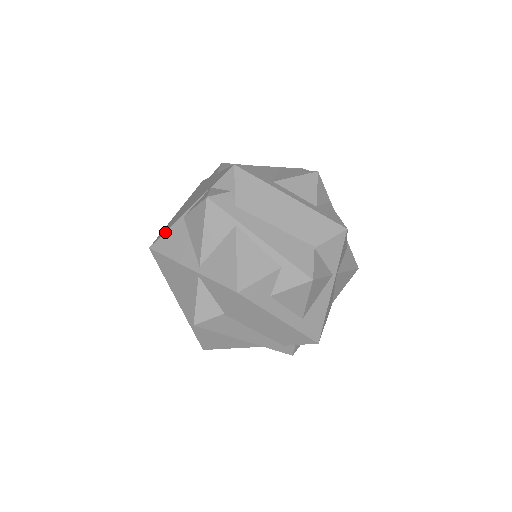
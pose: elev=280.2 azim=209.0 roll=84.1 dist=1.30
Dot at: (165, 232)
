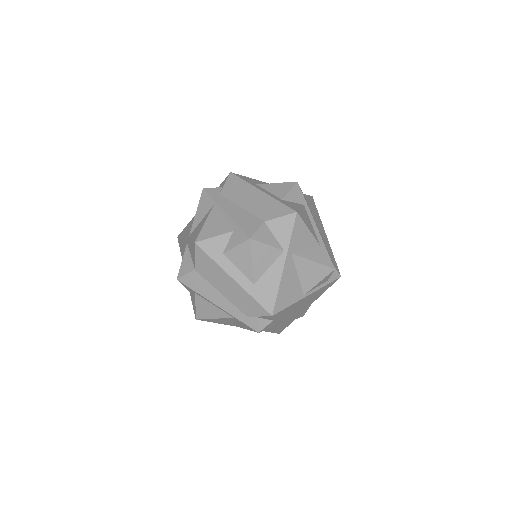
Dot at: (187, 224)
